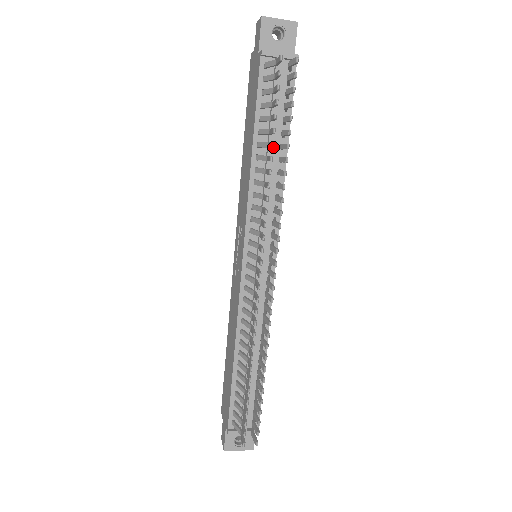
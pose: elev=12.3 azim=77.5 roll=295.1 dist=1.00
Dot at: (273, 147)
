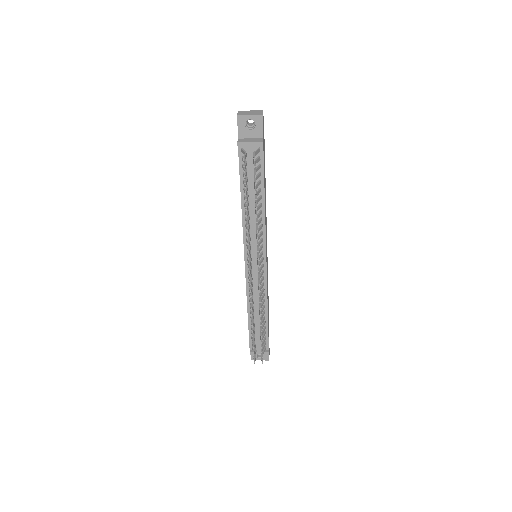
Dot at: occluded
